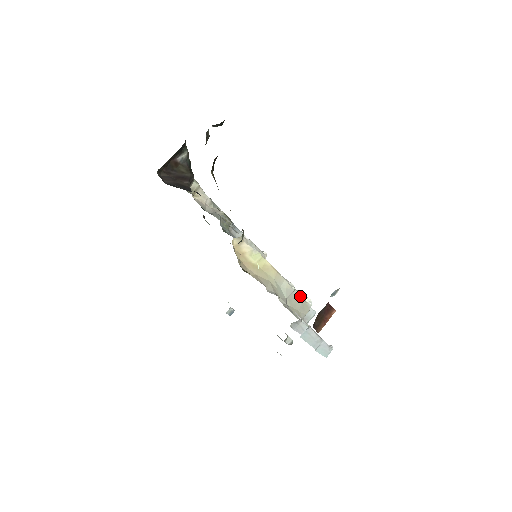
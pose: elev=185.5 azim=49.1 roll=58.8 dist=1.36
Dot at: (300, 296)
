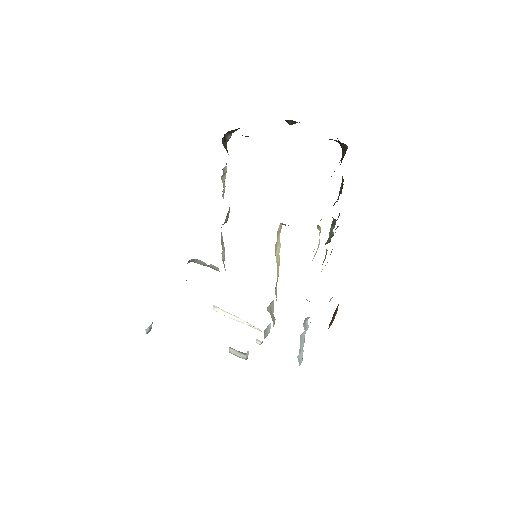
Dot at: occluded
